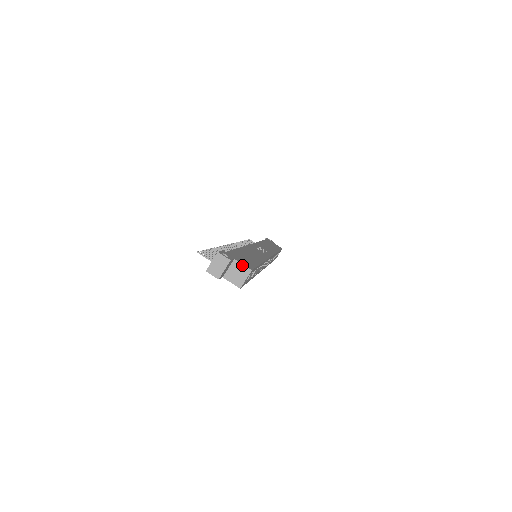
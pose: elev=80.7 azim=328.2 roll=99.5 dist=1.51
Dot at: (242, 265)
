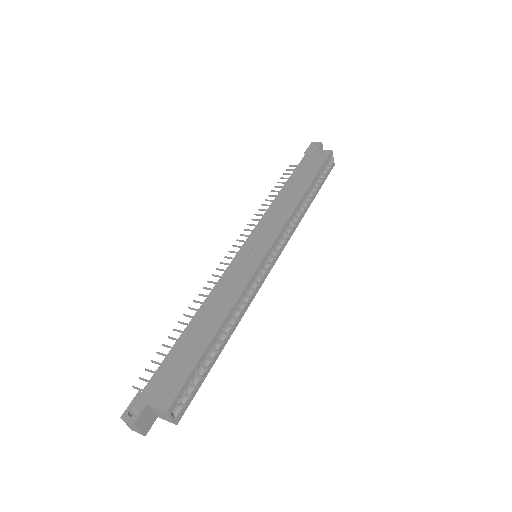
Dot at: (156, 409)
